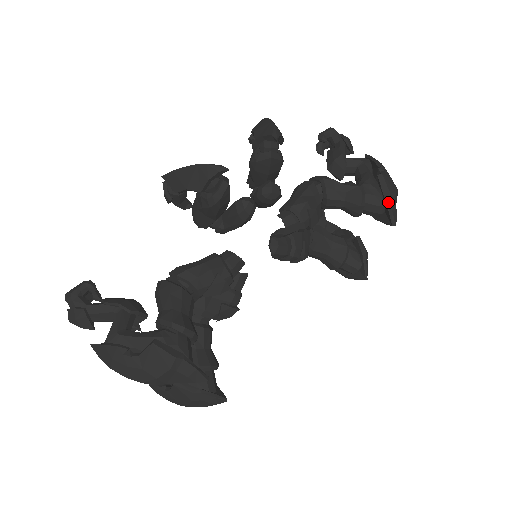
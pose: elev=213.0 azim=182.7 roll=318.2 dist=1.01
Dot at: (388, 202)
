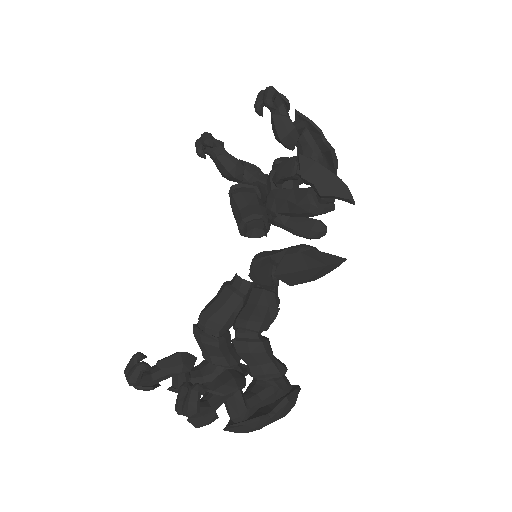
Dot at: (336, 172)
